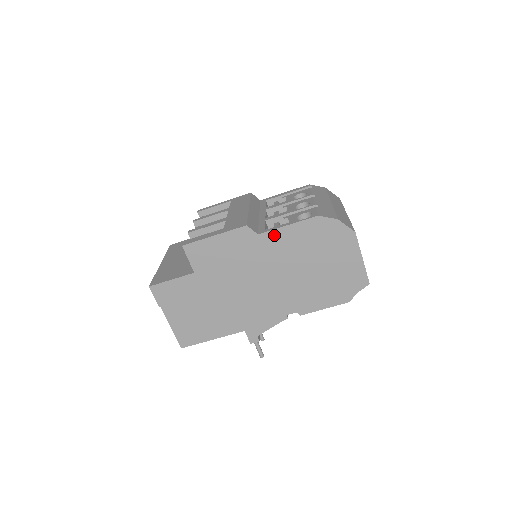
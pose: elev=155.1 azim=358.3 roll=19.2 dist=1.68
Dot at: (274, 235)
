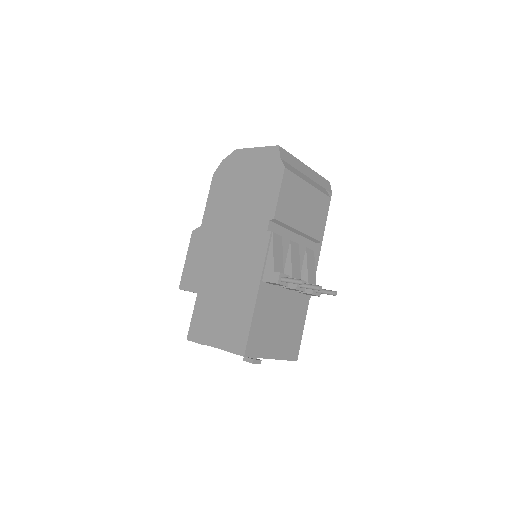
Dot at: (207, 213)
